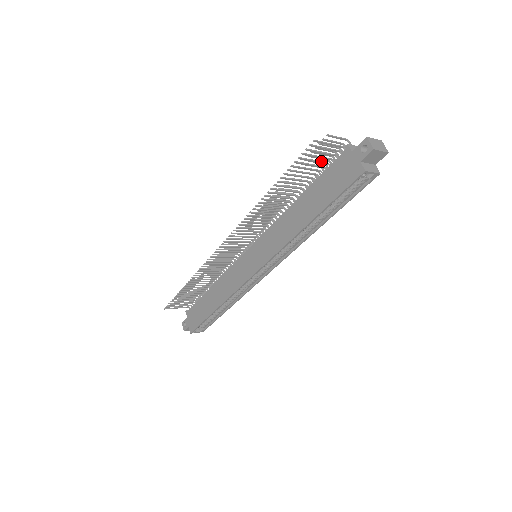
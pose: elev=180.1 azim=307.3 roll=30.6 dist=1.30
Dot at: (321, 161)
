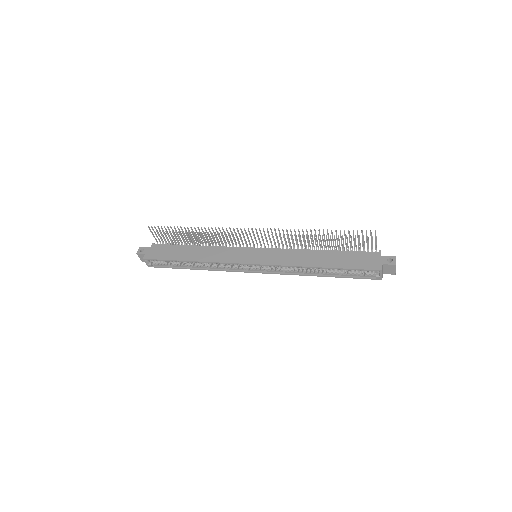
Dot at: occluded
